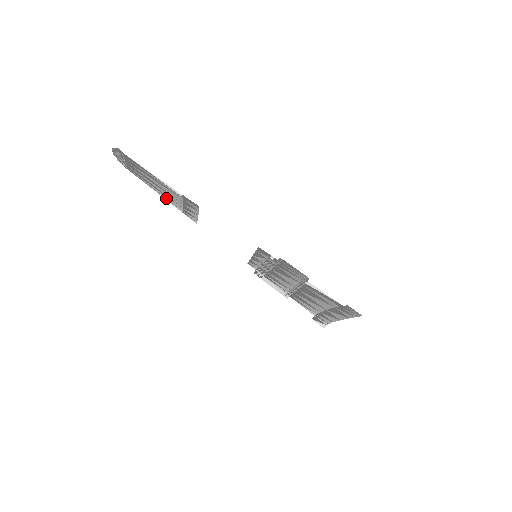
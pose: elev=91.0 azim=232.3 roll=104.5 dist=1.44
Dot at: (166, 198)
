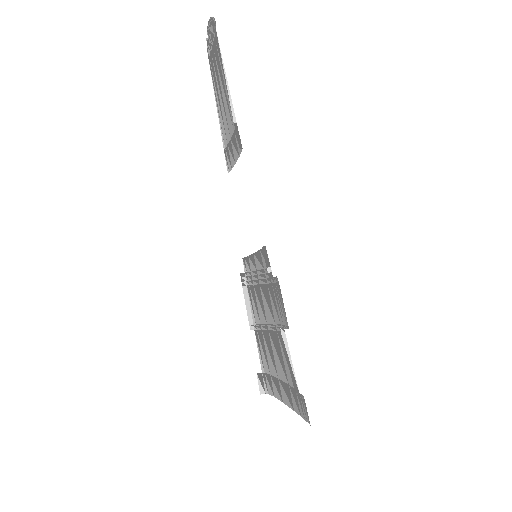
Dot at: (221, 120)
